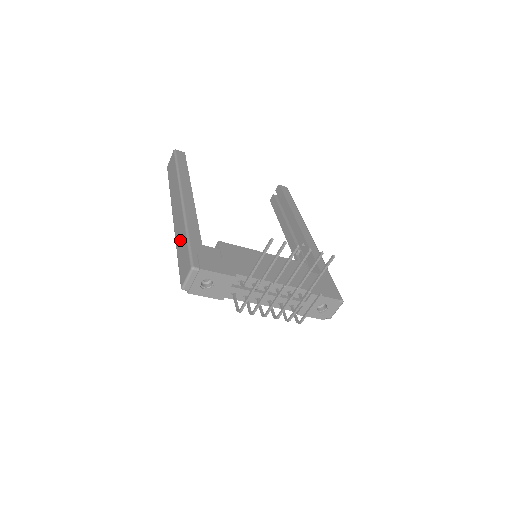
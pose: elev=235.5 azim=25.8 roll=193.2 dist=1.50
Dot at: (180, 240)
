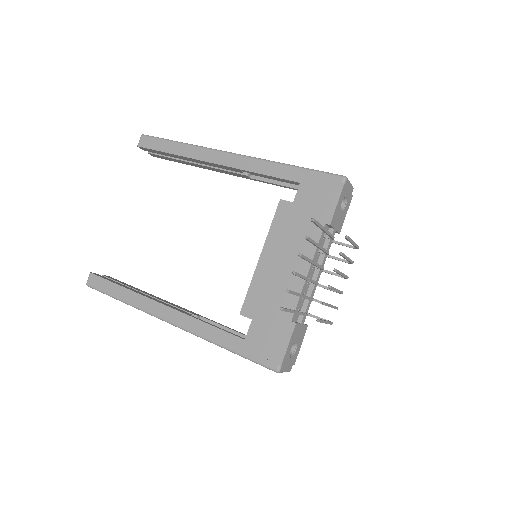
Dot at: occluded
